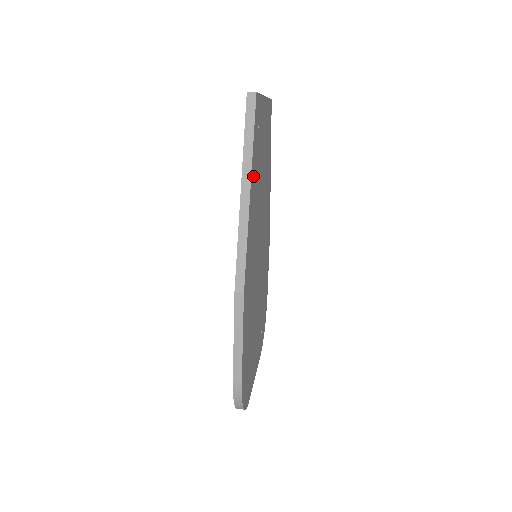
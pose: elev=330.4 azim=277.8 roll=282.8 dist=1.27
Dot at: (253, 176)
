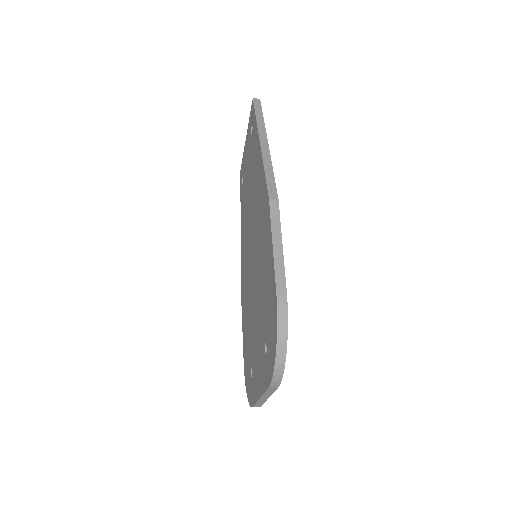
Dot at: occluded
